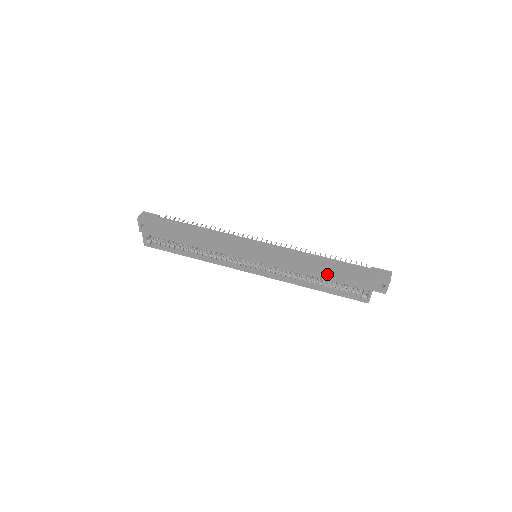
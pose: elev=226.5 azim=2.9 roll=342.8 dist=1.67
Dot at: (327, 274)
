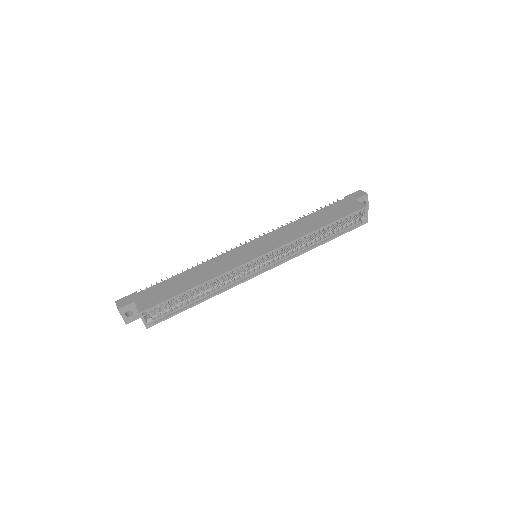
Dot at: (326, 221)
